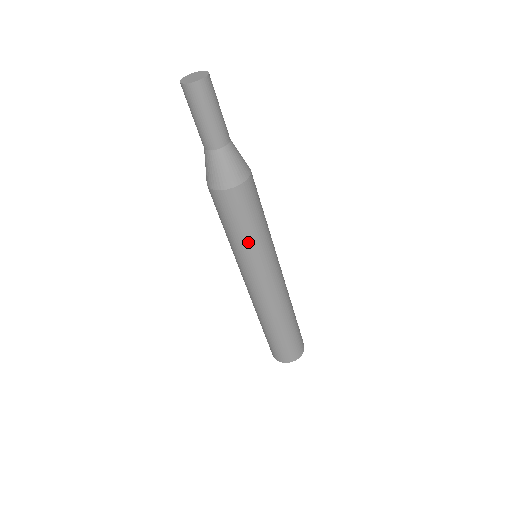
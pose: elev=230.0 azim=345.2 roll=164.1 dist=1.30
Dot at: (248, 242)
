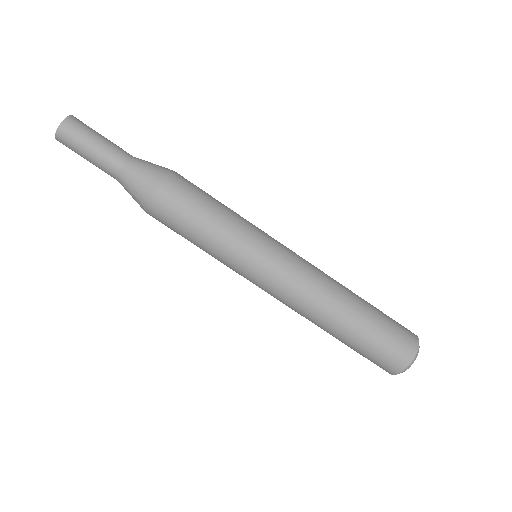
Dot at: (213, 246)
